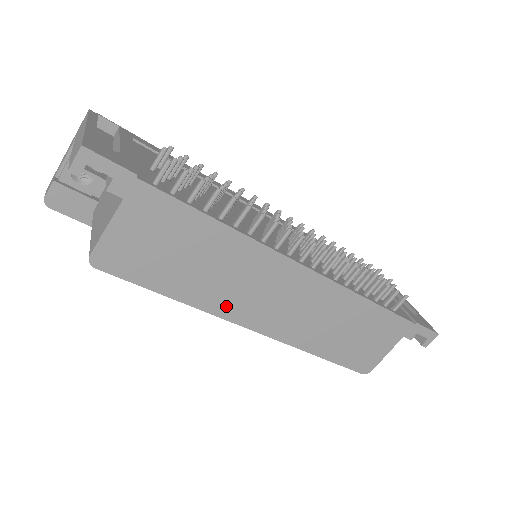
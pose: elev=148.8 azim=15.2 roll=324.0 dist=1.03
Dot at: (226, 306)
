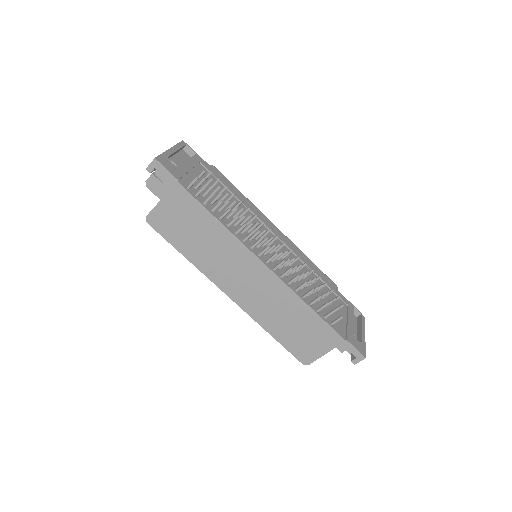
Dot at: (214, 273)
